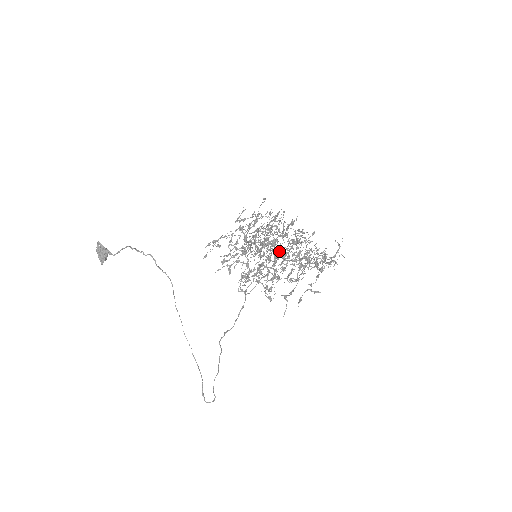
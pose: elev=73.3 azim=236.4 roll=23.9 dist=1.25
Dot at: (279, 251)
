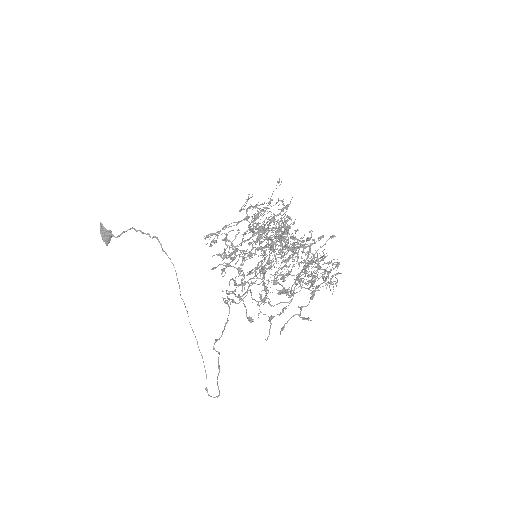
Dot at: occluded
